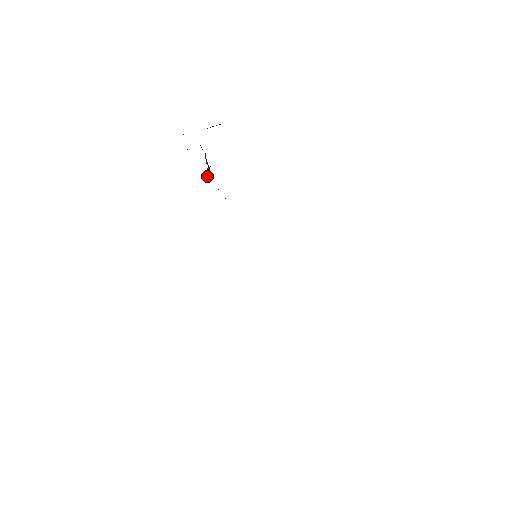
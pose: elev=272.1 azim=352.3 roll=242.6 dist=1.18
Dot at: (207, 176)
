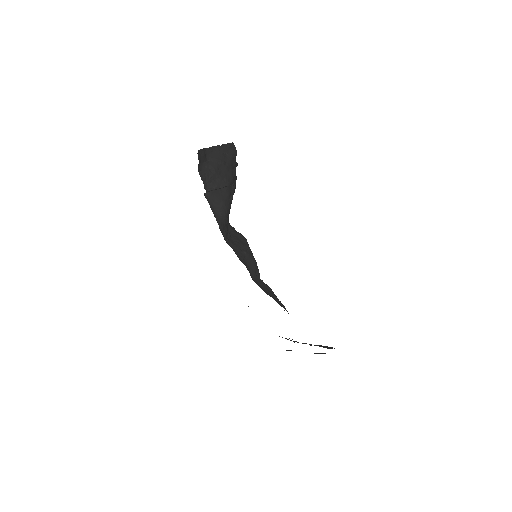
Dot at: (227, 186)
